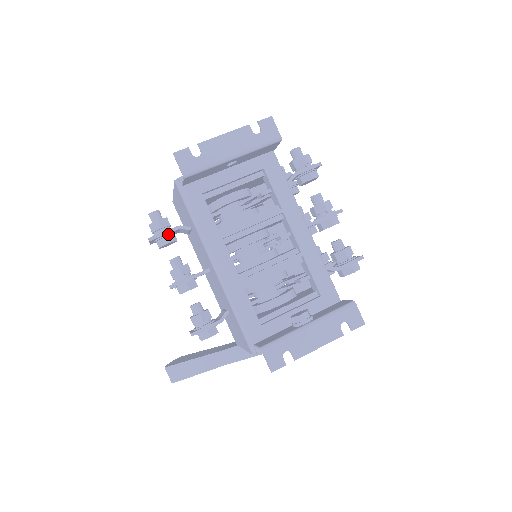
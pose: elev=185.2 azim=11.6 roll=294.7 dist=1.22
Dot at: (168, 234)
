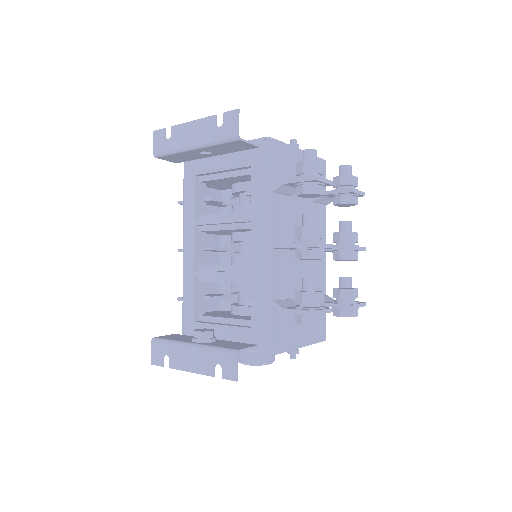
Dot at: occluded
